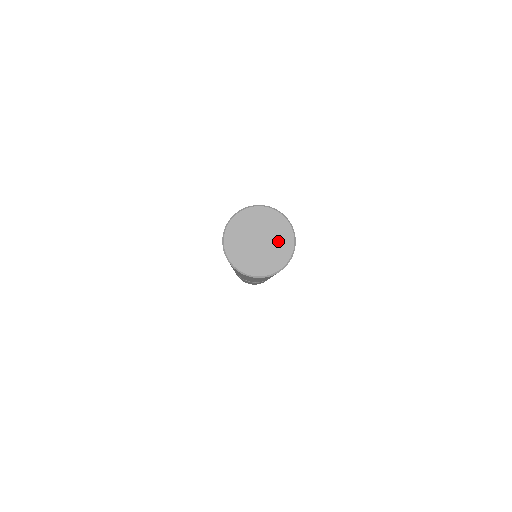
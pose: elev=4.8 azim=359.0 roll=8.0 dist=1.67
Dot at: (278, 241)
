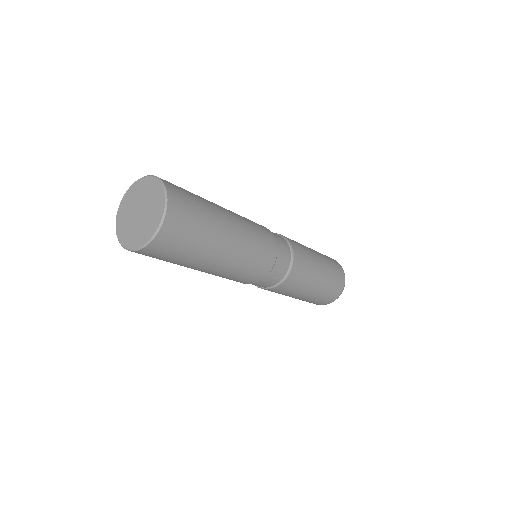
Dot at: (145, 226)
